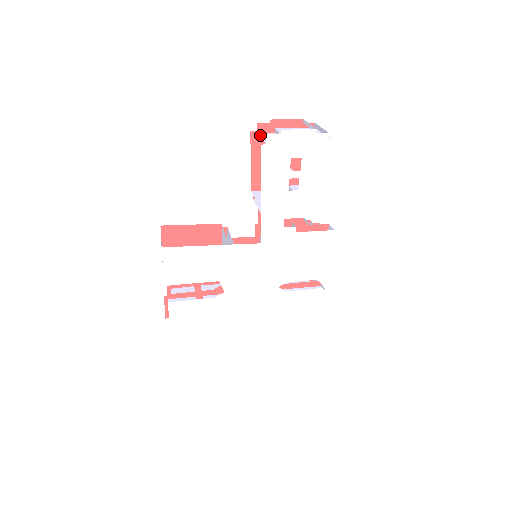
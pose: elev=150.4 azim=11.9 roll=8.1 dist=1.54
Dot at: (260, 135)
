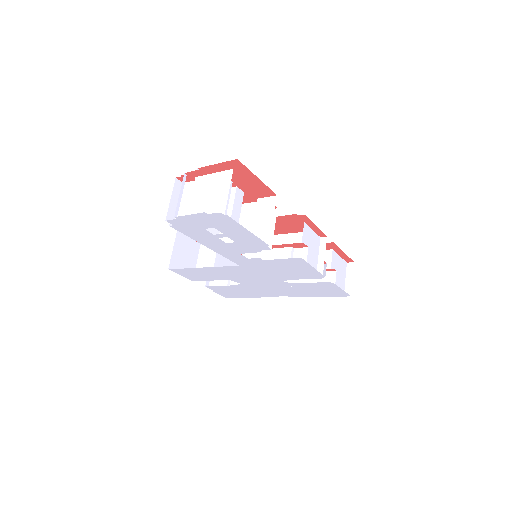
Dot at: occluded
